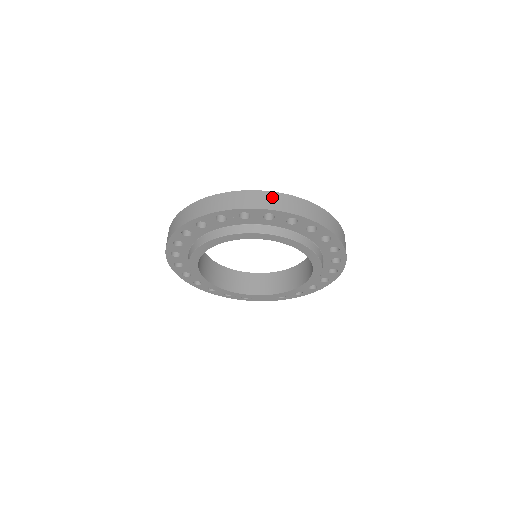
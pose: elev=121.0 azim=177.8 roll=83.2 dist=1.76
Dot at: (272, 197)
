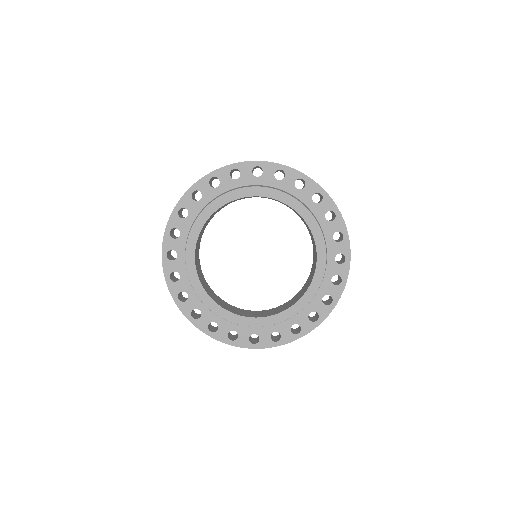
Dot at: occluded
